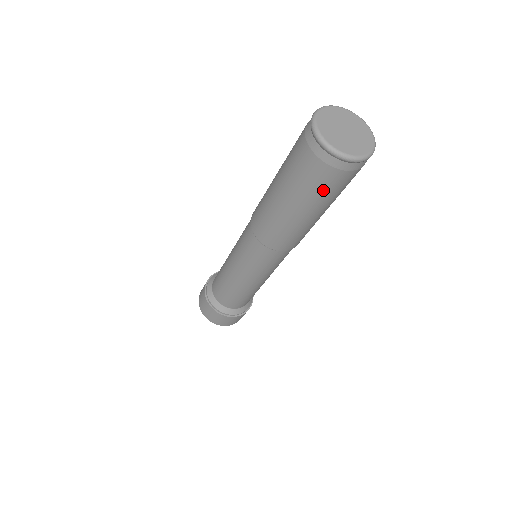
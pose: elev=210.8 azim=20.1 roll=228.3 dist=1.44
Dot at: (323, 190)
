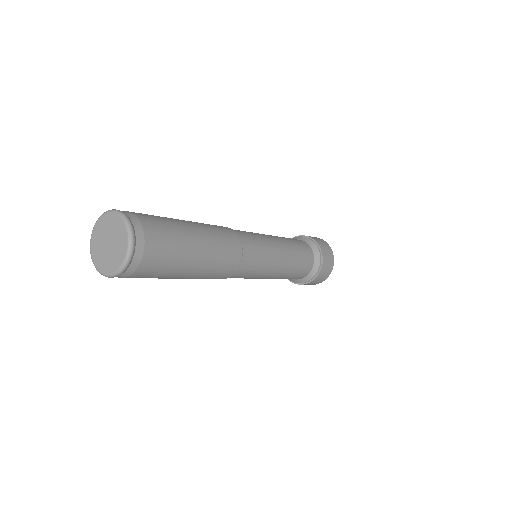
Dot at: (158, 273)
